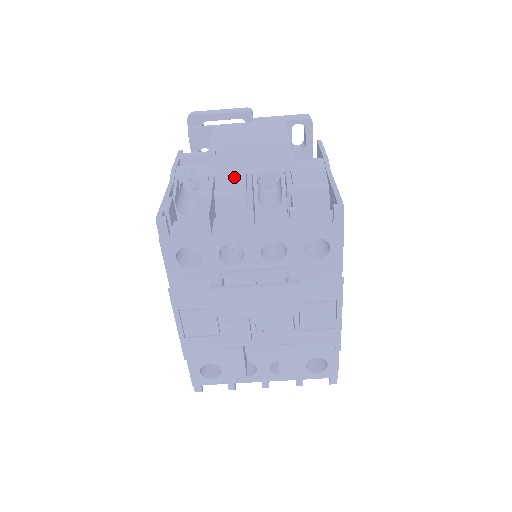
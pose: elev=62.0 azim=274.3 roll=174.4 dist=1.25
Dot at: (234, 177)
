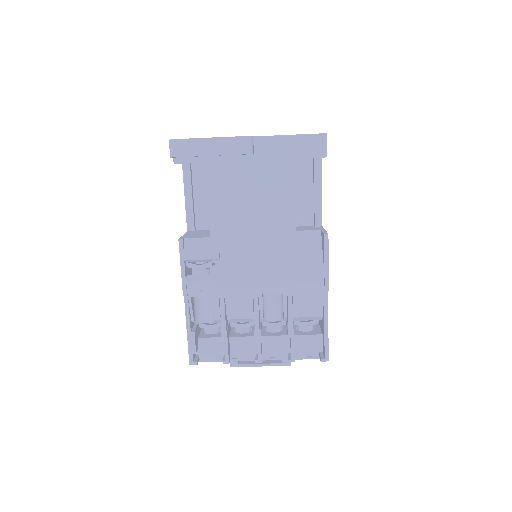
Dot at: (242, 301)
